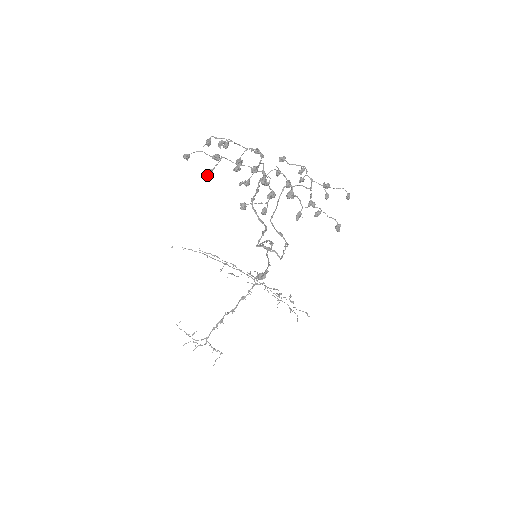
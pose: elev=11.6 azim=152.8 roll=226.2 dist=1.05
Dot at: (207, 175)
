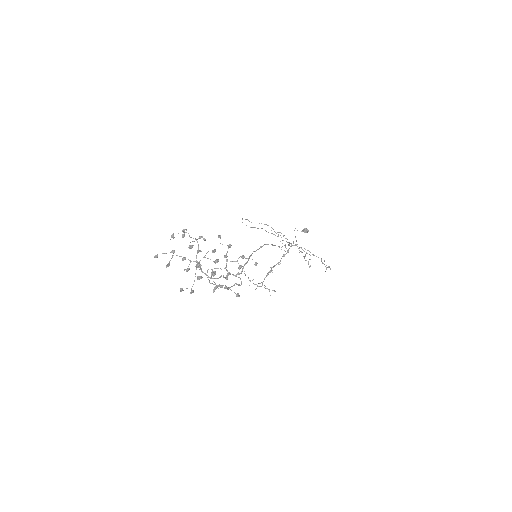
Dot at: occluded
